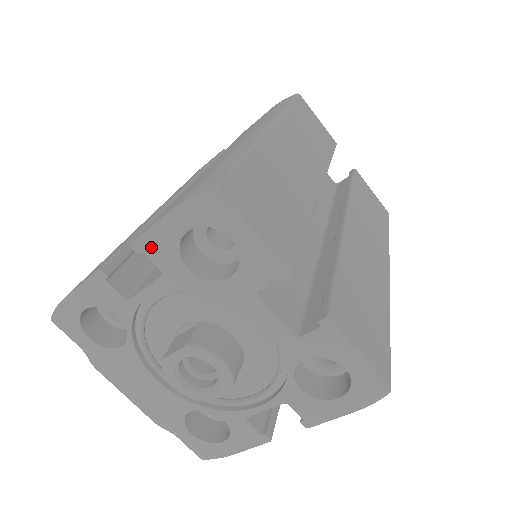
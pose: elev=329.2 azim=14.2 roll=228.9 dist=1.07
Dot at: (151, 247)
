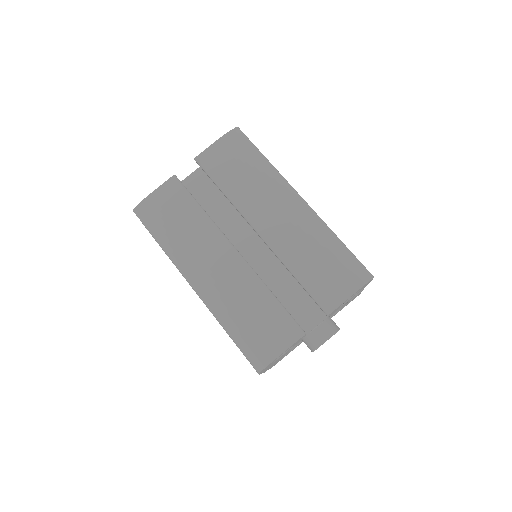
Dot at: occluded
